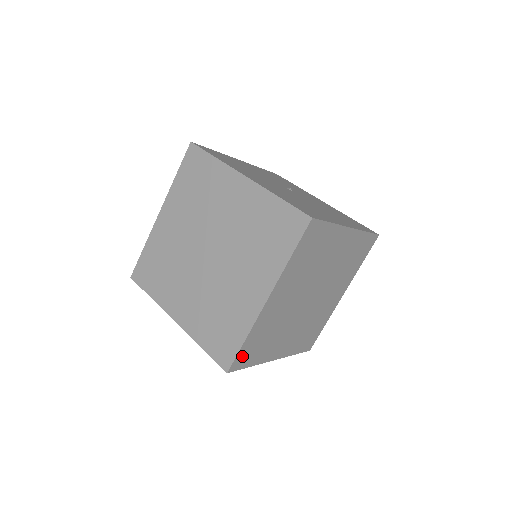
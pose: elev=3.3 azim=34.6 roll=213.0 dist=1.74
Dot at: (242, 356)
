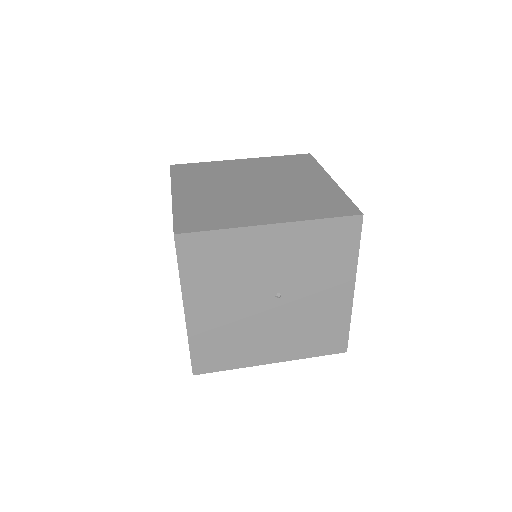
Dot at: occluded
